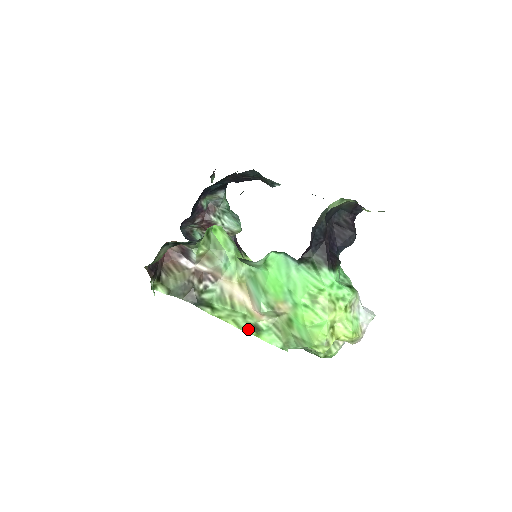
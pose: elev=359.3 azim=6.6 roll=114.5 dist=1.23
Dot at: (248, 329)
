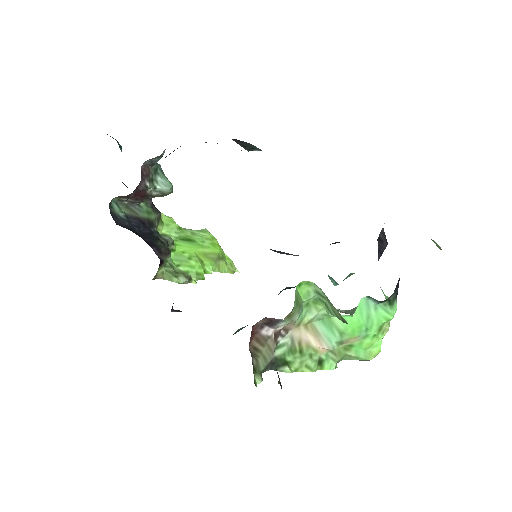
Dot at: (317, 367)
